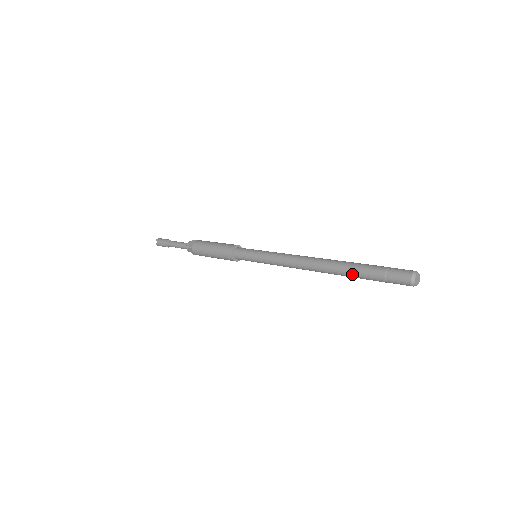
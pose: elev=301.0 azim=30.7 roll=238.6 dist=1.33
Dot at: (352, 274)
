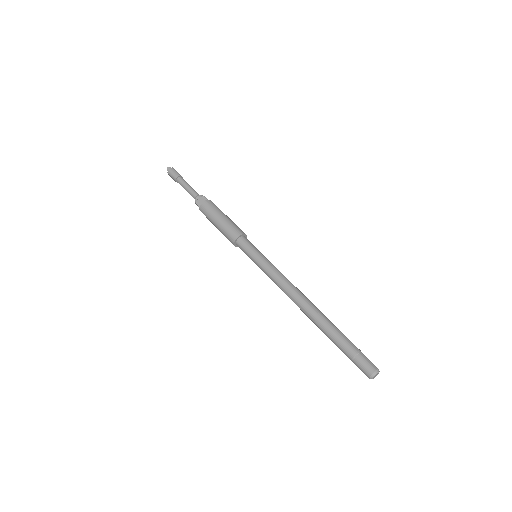
Dot at: (328, 337)
